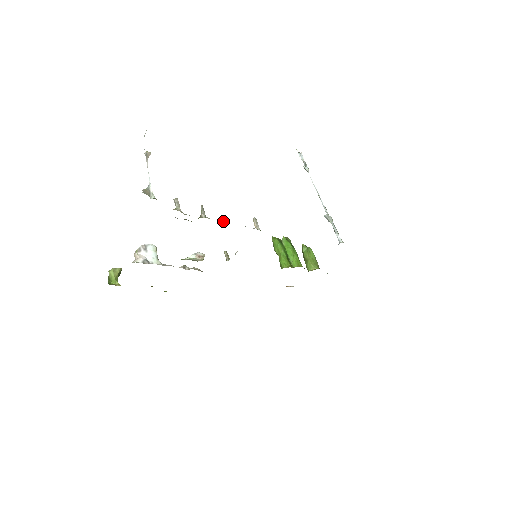
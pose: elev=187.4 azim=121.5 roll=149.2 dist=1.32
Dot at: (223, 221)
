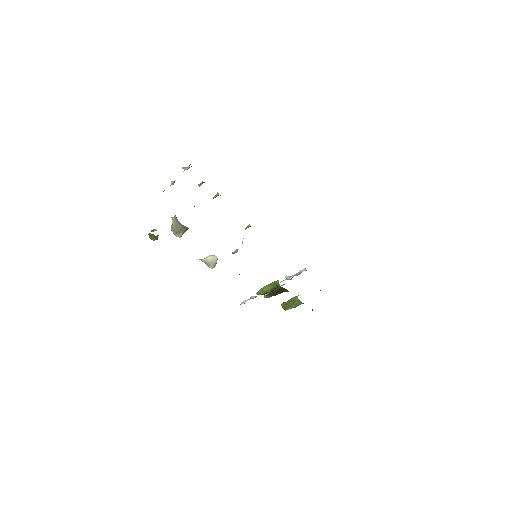
Dot at: occluded
